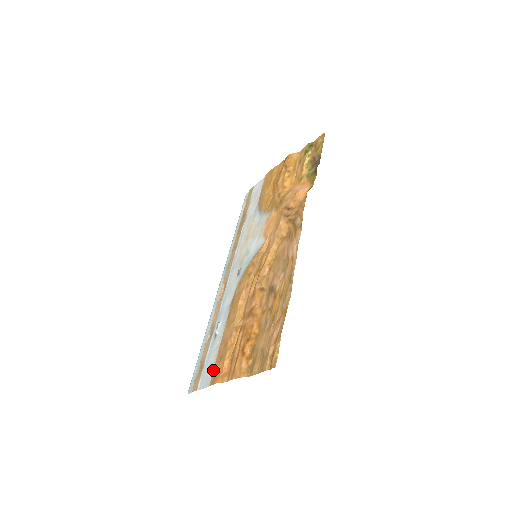
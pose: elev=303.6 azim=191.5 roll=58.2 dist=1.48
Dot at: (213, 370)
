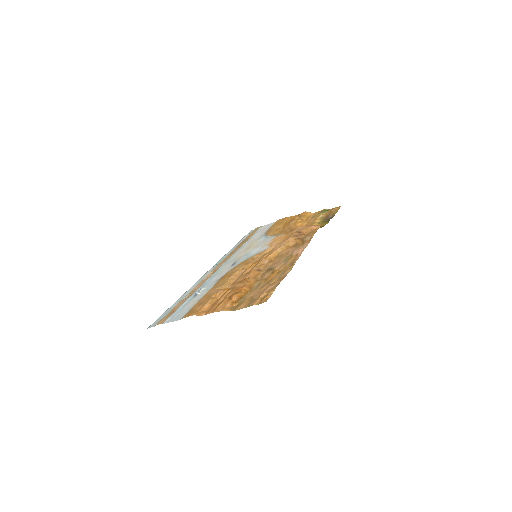
Dot at: (189, 310)
